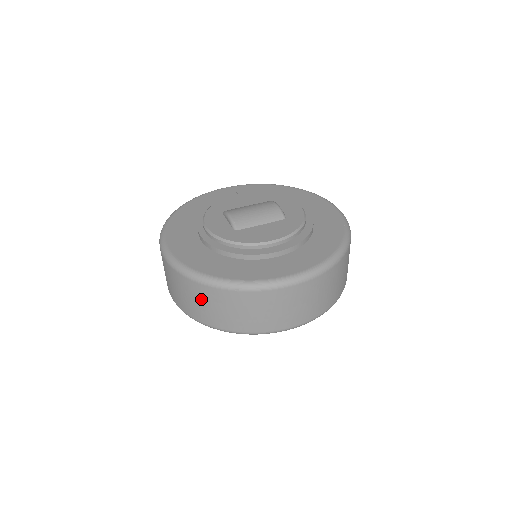
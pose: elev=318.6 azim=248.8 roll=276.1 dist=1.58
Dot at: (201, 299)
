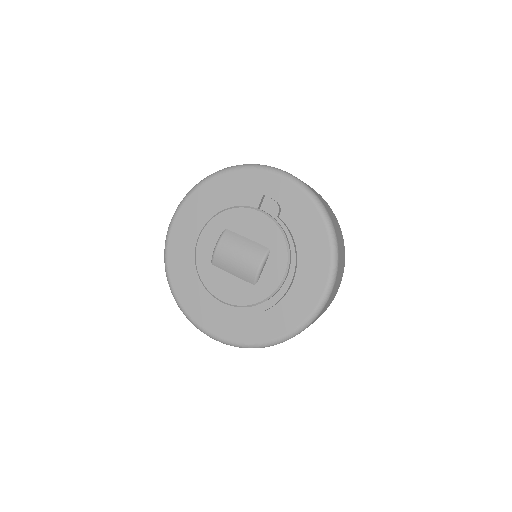
Dot at: occluded
